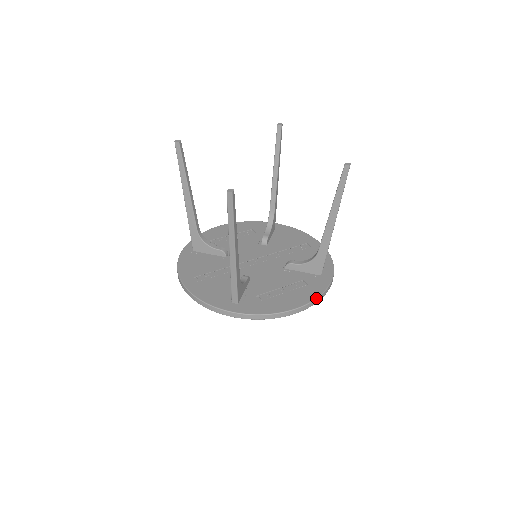
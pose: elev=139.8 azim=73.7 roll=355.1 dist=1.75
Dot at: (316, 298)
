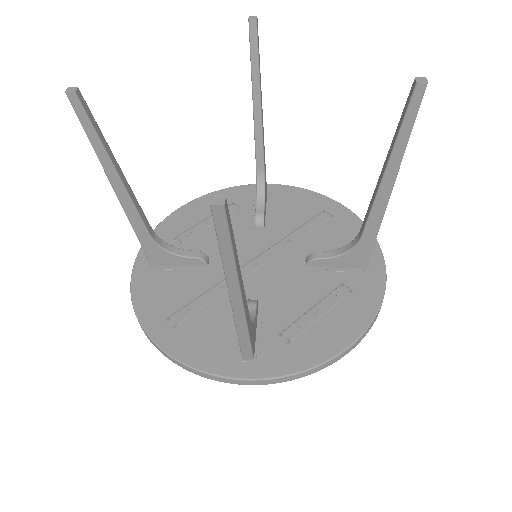
Dot at: (375, 315)
